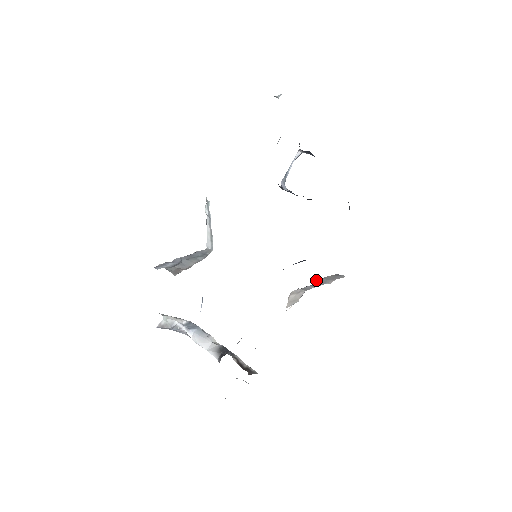
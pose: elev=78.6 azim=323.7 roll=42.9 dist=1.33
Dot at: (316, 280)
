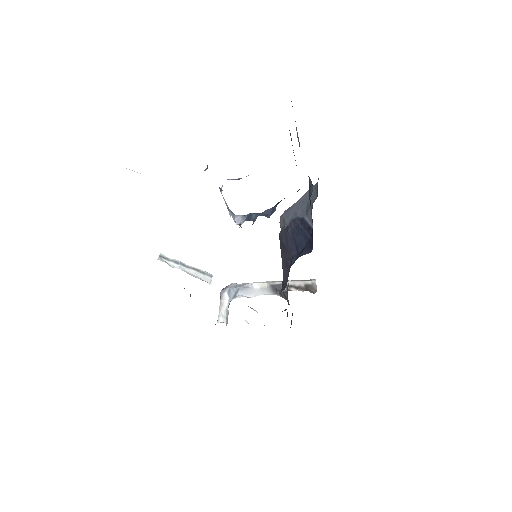
Dot at: occluded
